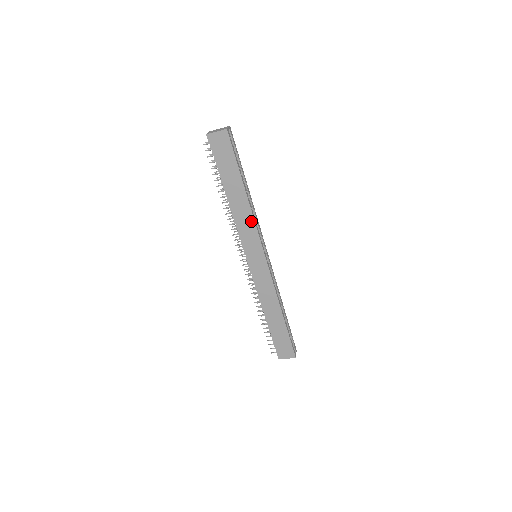
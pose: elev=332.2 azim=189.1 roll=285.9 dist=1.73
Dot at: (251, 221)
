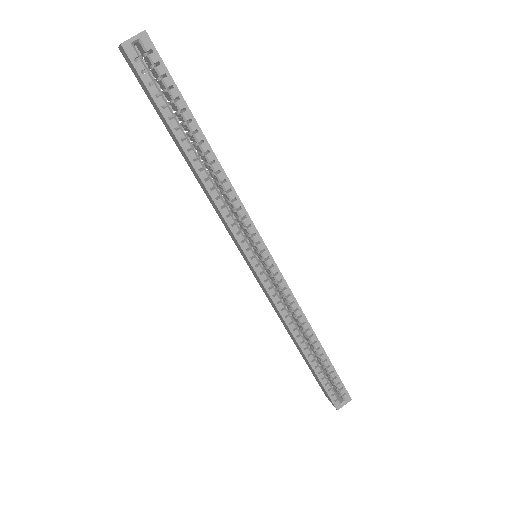
Dot at: (217, 208)
